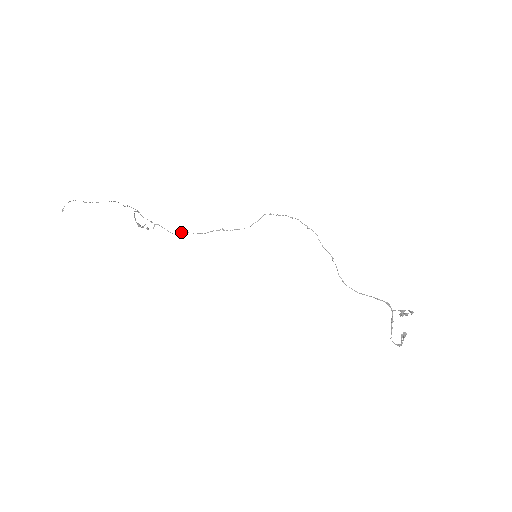
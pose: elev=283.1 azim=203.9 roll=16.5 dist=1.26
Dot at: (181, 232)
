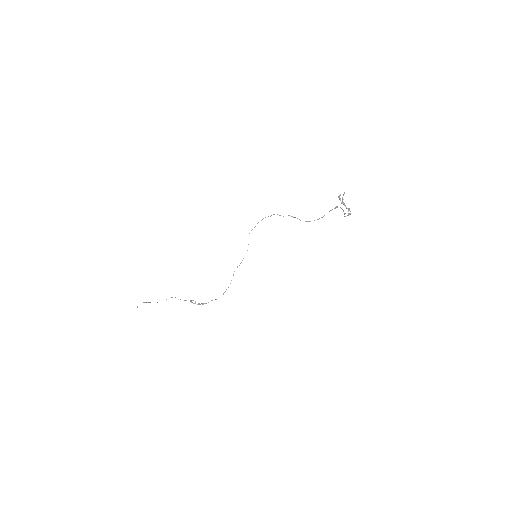
Dot at: (223, 293)
